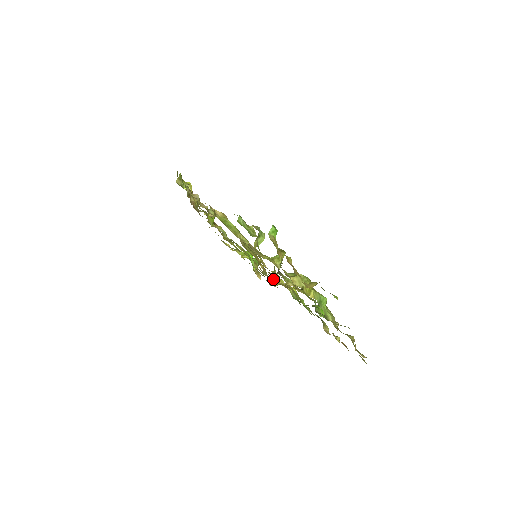
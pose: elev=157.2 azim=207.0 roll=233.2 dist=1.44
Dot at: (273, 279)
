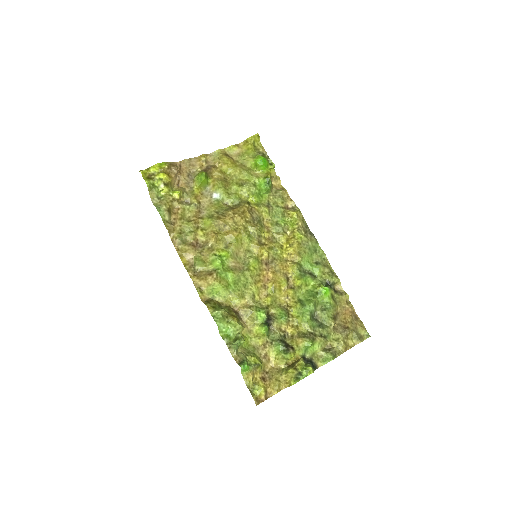
Dot at: (283, 238)
